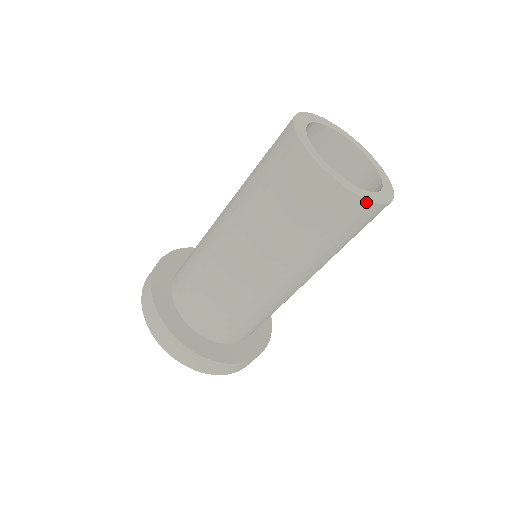
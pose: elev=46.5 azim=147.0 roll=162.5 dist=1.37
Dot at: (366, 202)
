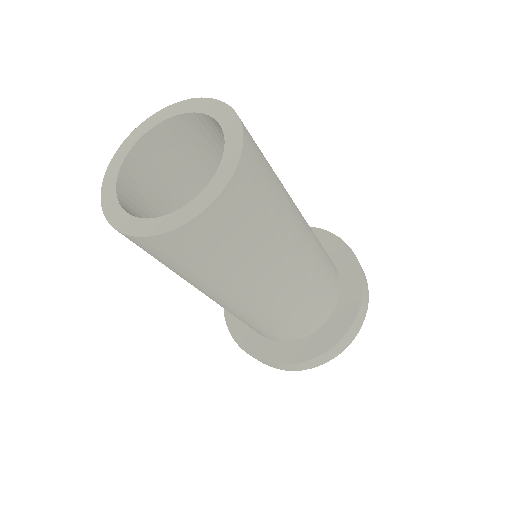
Dot at: (138, 238)
